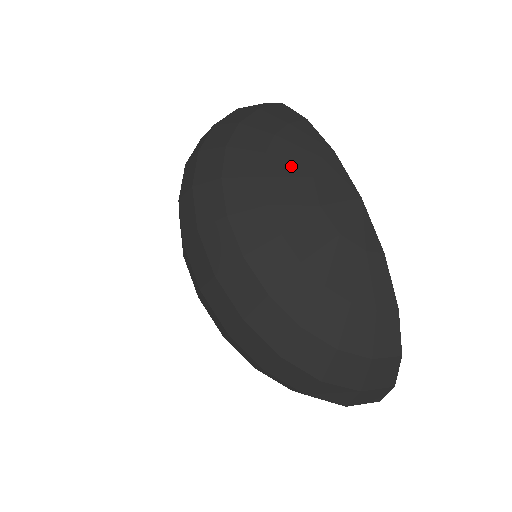
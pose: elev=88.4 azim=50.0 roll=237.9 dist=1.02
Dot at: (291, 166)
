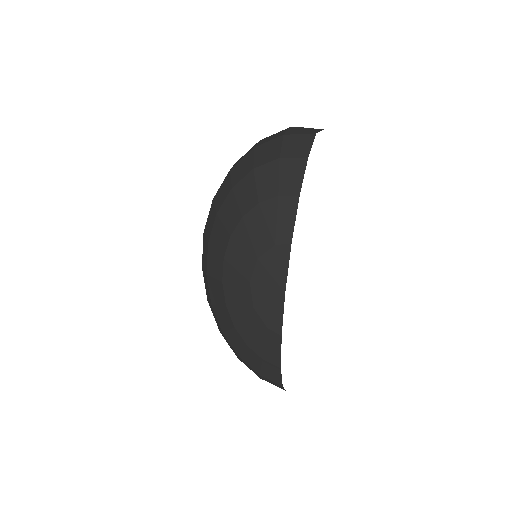
Dot at: (250, 240)
